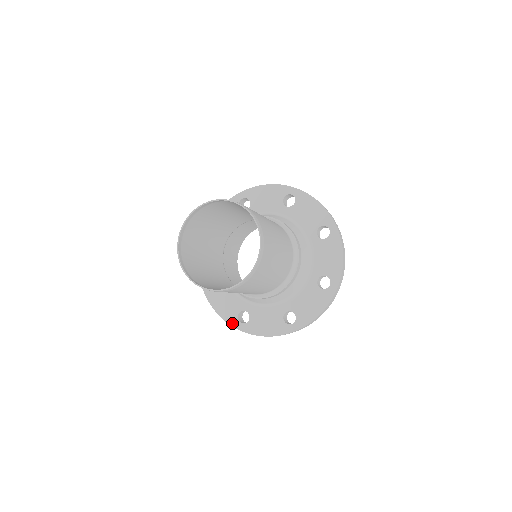
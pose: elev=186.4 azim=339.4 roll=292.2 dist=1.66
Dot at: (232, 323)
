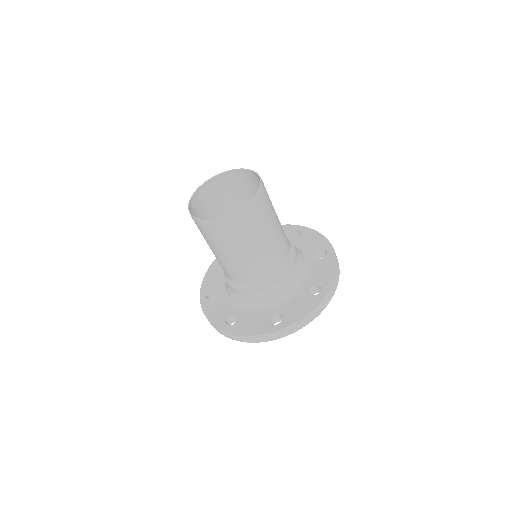
Dot at: (218, 325)
